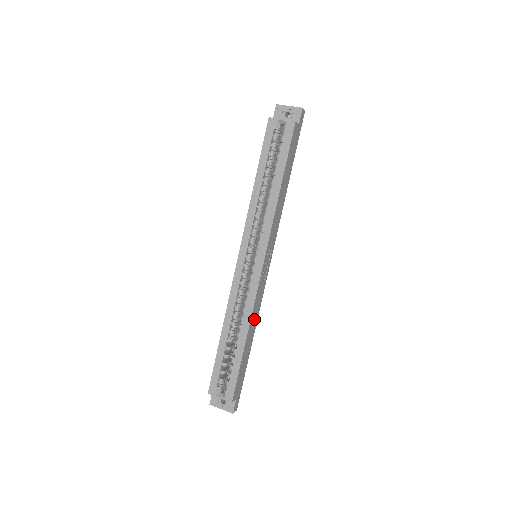
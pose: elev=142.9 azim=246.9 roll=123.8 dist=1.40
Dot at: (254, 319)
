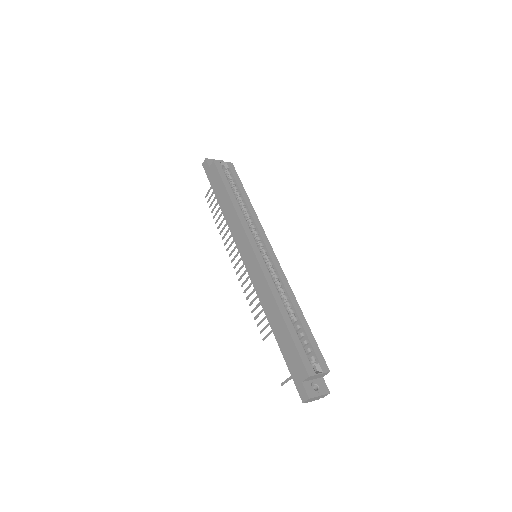
Dot at: occluded
